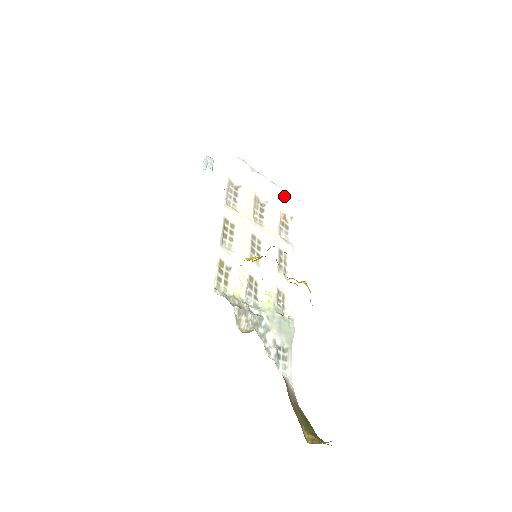
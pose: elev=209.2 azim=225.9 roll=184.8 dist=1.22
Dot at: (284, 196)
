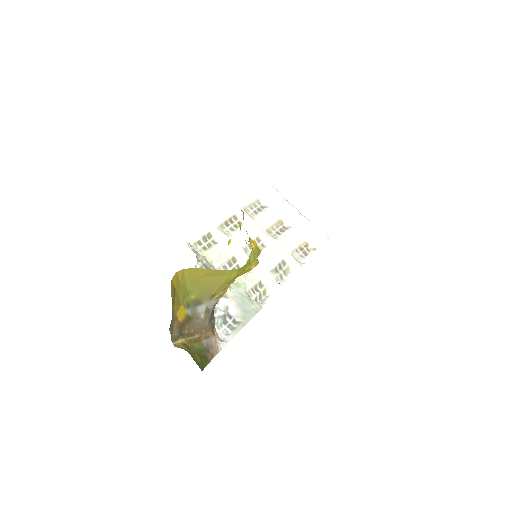
Dot at: (311, 229)
